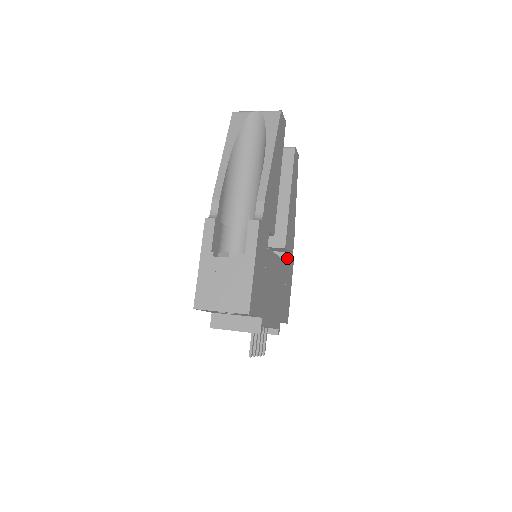
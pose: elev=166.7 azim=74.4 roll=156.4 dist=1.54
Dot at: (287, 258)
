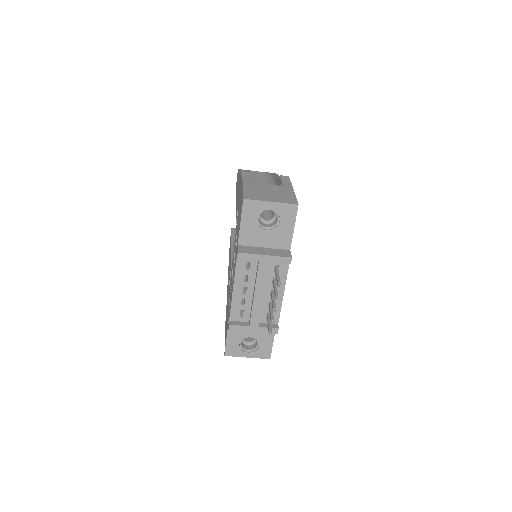
Dot at: occluded
